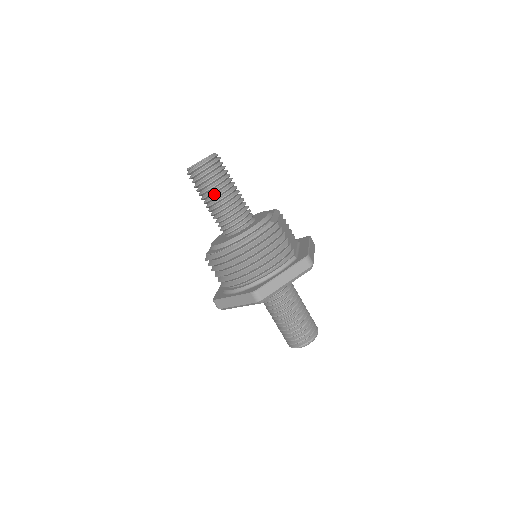
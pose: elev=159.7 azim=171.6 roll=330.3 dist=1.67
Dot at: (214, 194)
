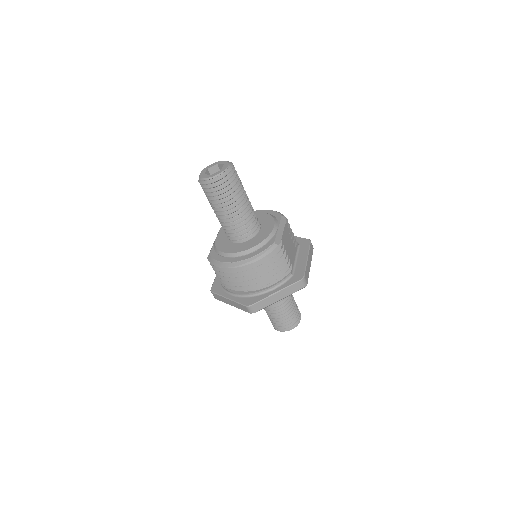
Dot at: (224, 207)
